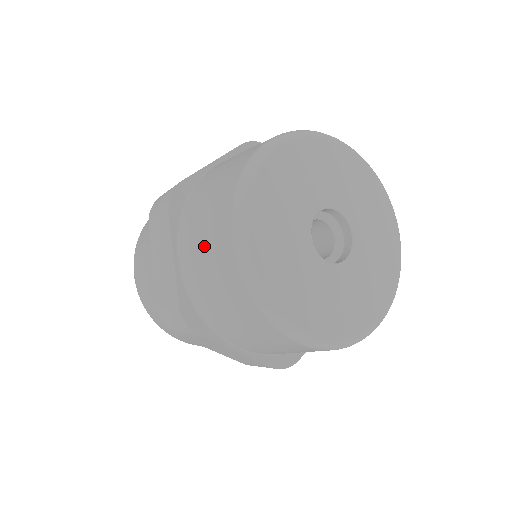
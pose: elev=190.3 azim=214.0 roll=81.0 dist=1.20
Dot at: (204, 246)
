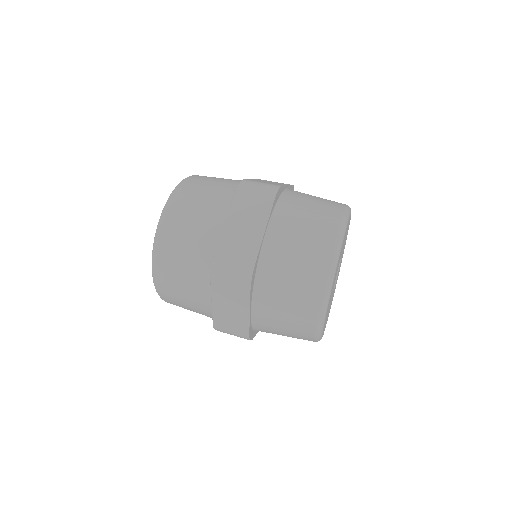
Dot at: (286, 317)
